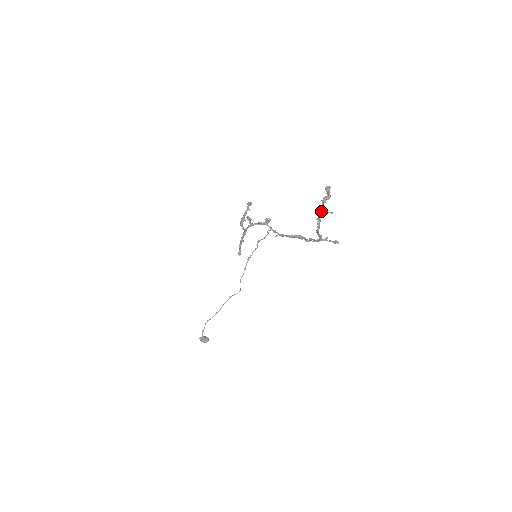
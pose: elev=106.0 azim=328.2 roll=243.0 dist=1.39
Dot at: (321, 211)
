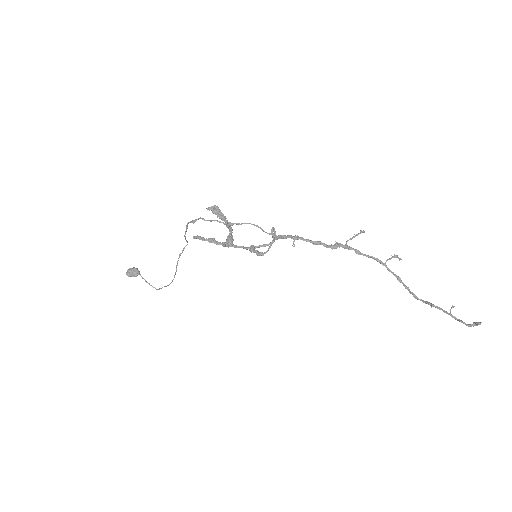
Dot at: occluded
